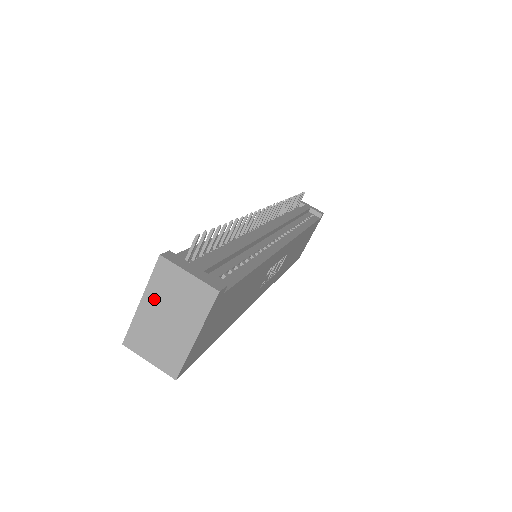
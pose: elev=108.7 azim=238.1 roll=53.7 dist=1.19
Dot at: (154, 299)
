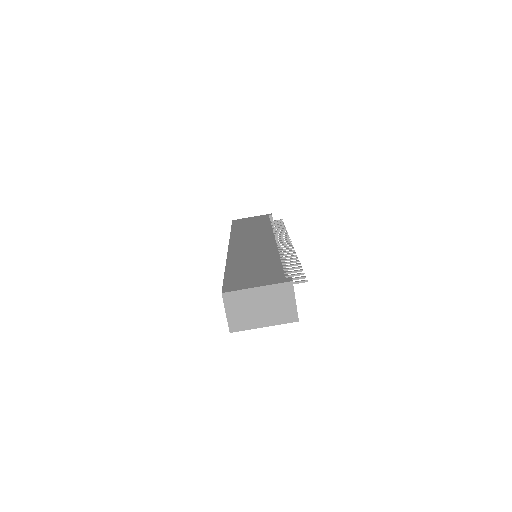
Dot at: (265, 293)
